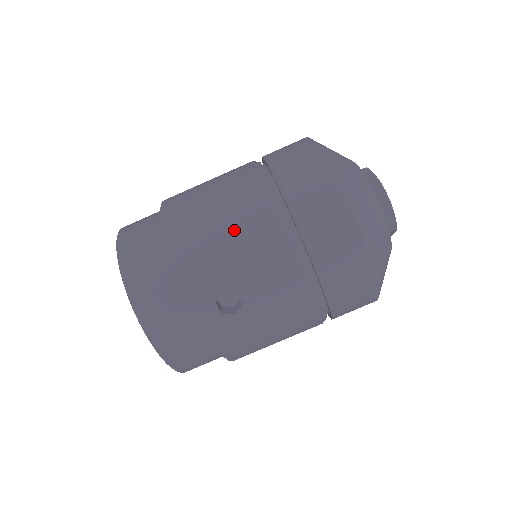
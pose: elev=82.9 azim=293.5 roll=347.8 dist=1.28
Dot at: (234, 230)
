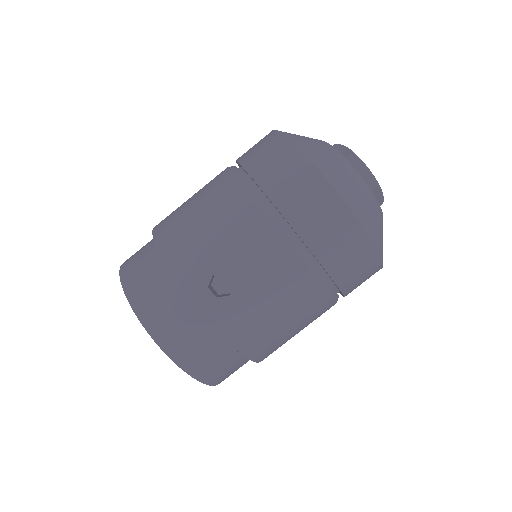
Dot at: (211, 216)
